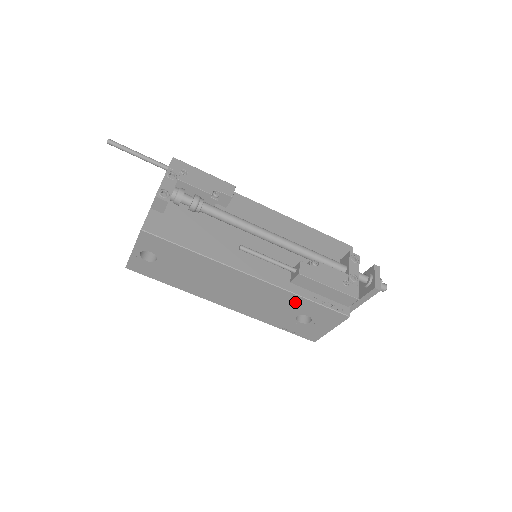
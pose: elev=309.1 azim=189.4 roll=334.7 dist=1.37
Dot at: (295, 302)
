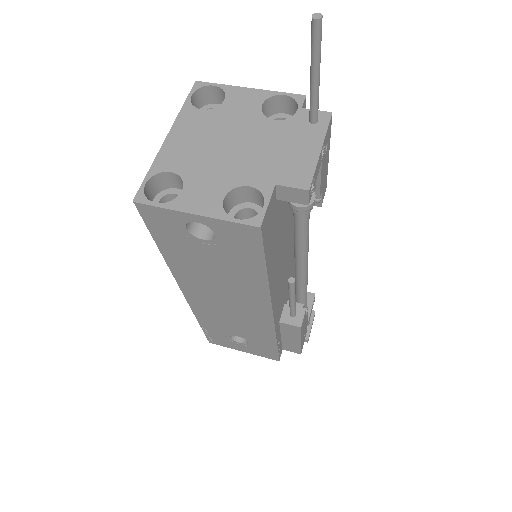
Dot at: (261, 337)
